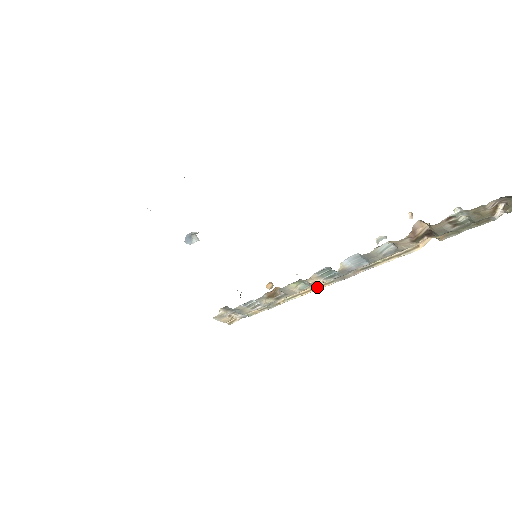
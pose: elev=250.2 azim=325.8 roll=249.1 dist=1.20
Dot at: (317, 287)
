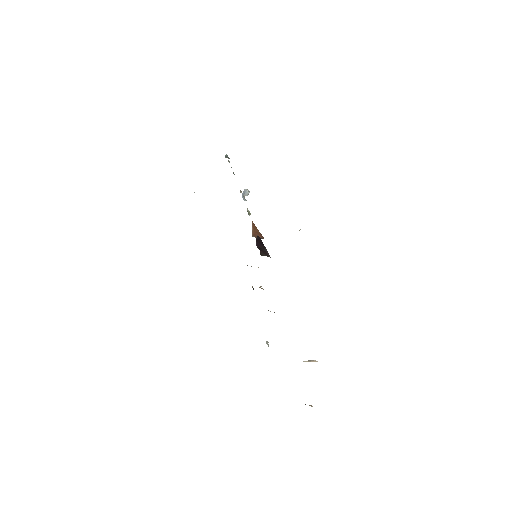
Dot at: occluded
